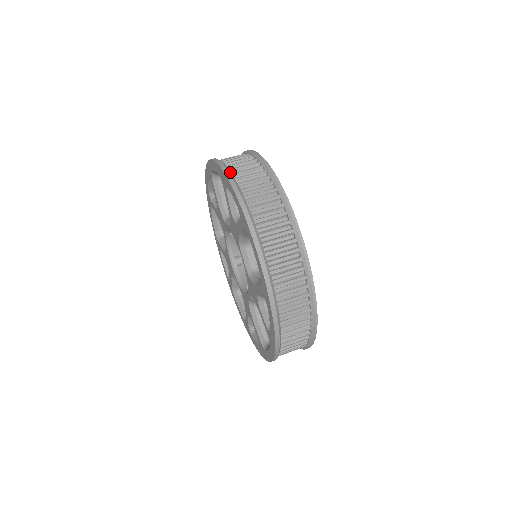
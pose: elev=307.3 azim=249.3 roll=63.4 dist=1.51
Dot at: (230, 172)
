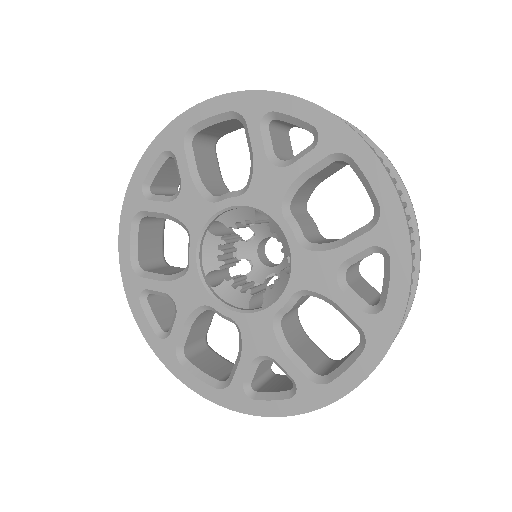
Dot at: (271, 95)
